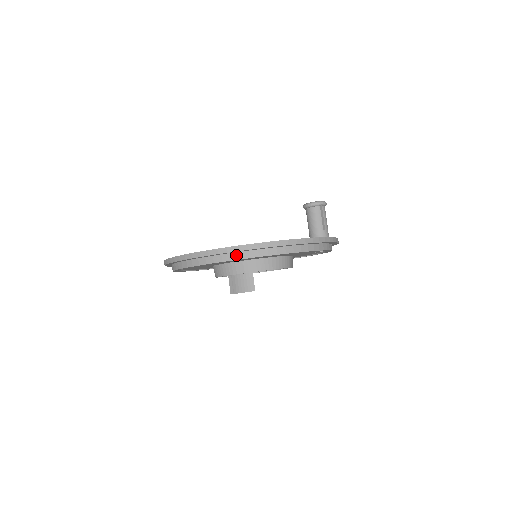
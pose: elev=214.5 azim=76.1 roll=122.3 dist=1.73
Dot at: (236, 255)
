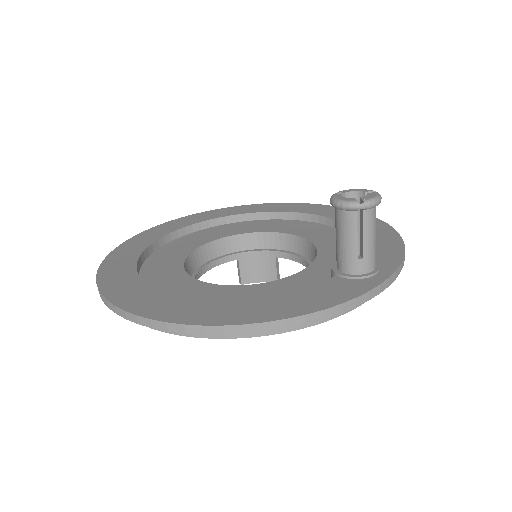
Dot at: occluded
